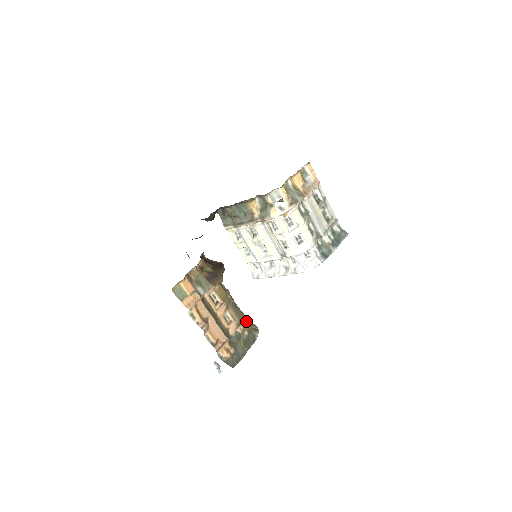
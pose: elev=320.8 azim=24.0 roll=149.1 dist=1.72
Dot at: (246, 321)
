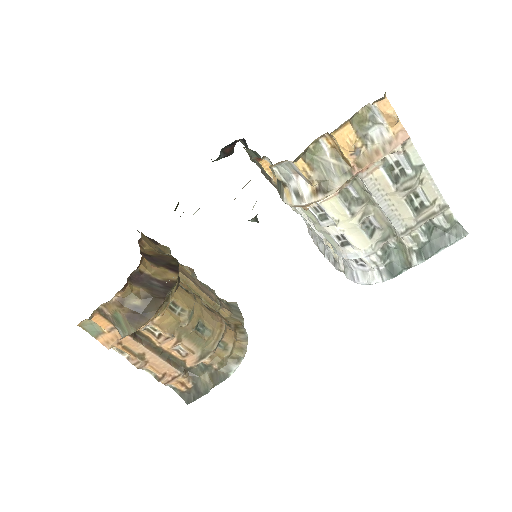
Dot at: (226, 343)
